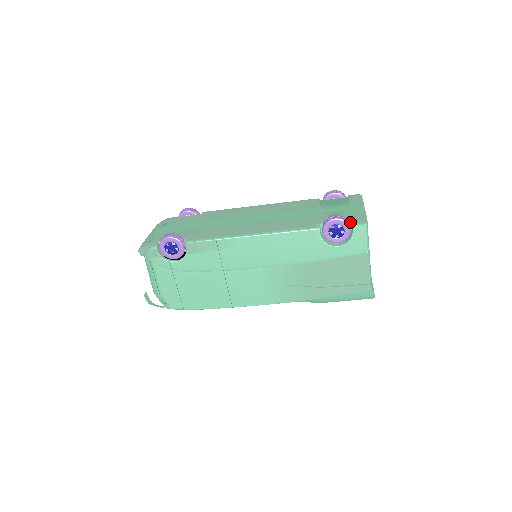
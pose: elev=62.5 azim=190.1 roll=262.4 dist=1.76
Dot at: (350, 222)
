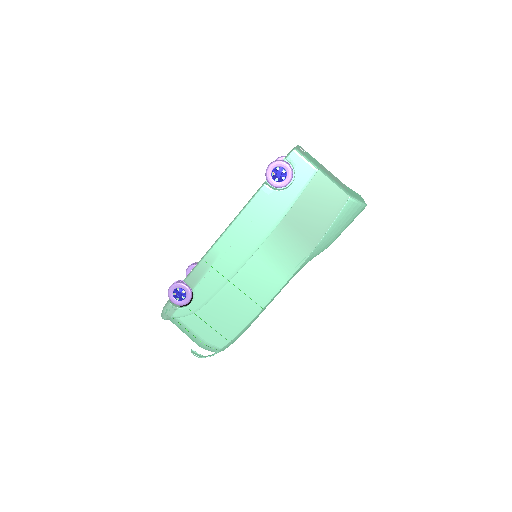
Dot at: (285, 160)
